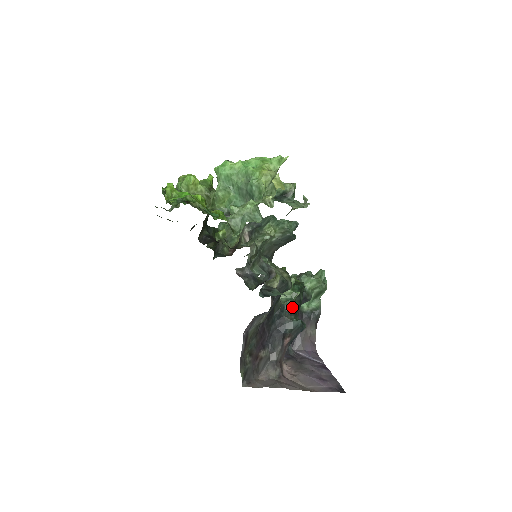
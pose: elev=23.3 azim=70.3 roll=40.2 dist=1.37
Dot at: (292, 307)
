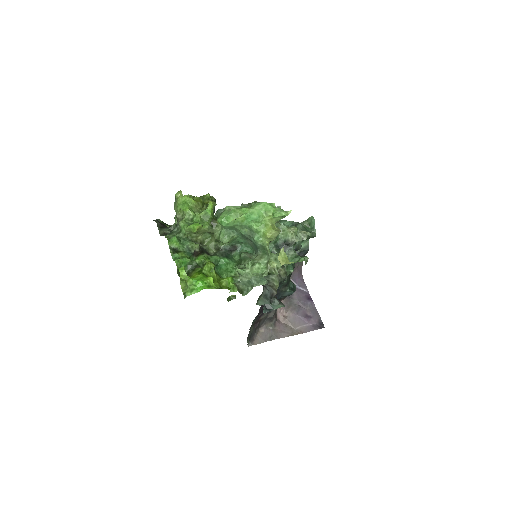
Dot at: (286, 282)
